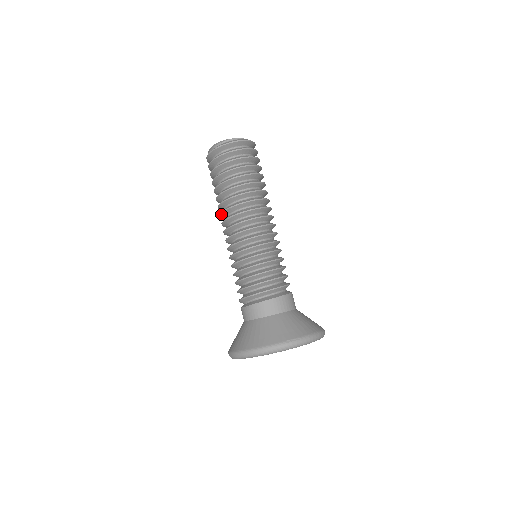
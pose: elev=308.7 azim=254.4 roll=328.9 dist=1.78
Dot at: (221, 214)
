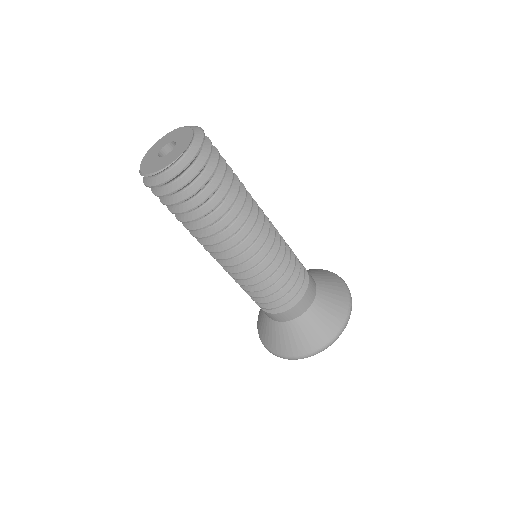
Dot at: occluded
